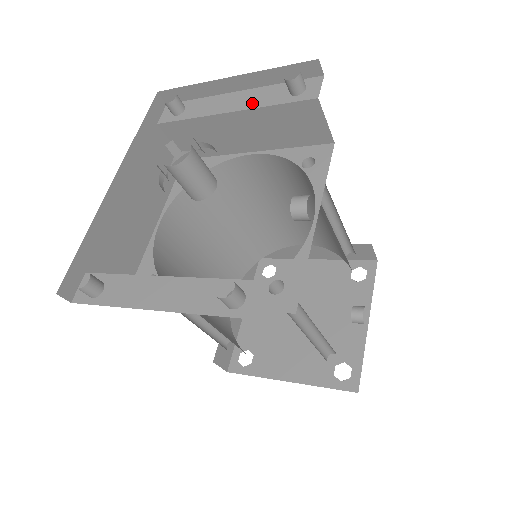
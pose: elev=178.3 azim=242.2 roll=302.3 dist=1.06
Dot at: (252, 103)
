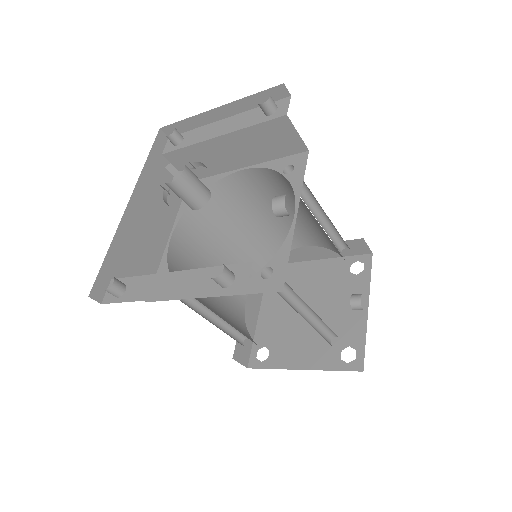
Dot at: (236, 126)
